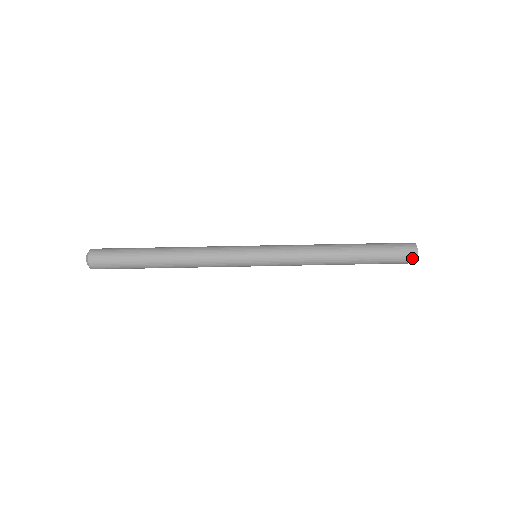
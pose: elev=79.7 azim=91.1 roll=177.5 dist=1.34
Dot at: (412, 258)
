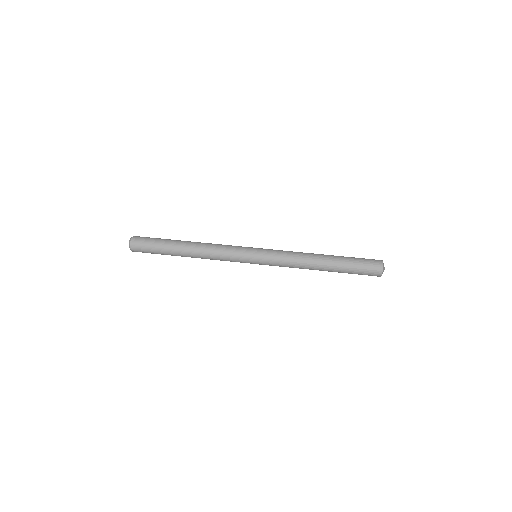
Dot at: (378, 272)
